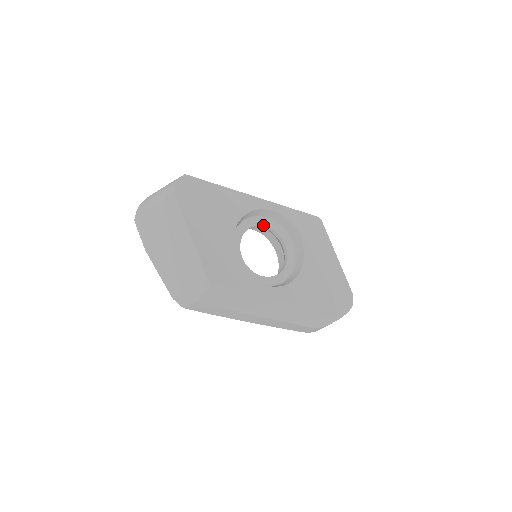
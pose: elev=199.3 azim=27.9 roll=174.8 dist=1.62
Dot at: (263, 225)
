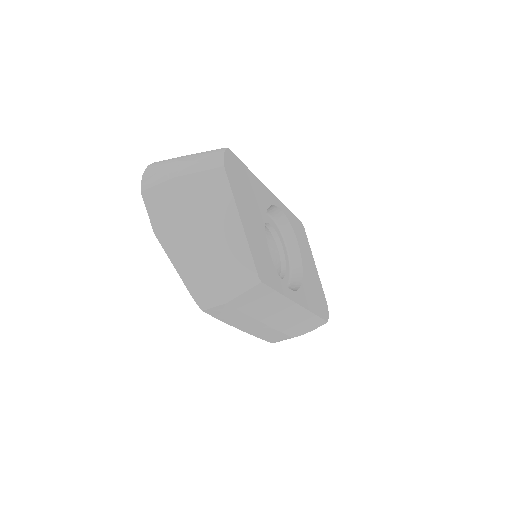
Dot at: (269, 223)
